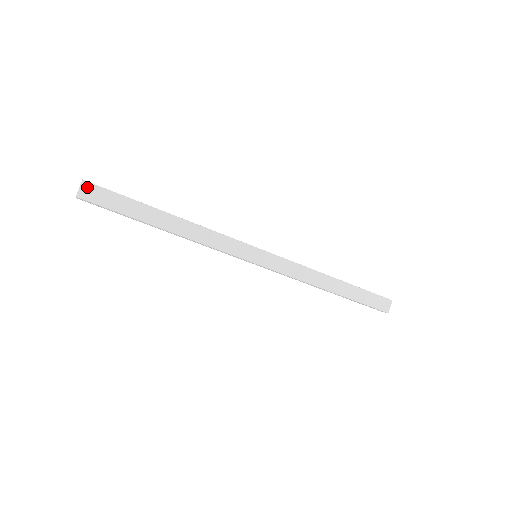
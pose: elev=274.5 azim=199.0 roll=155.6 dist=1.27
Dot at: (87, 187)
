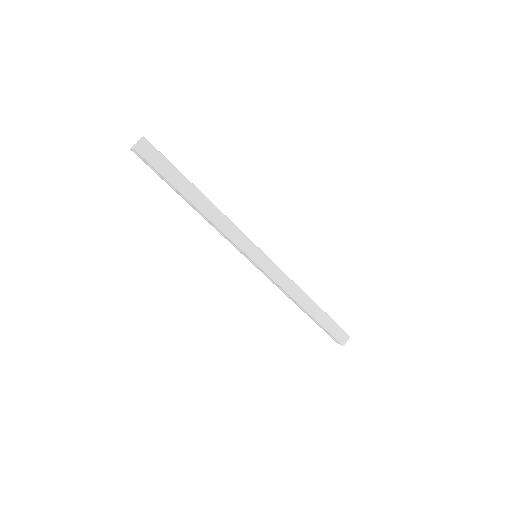
Dot at: (145, 144)
